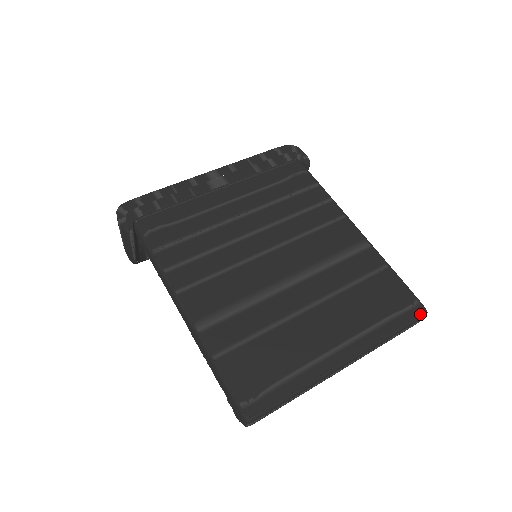
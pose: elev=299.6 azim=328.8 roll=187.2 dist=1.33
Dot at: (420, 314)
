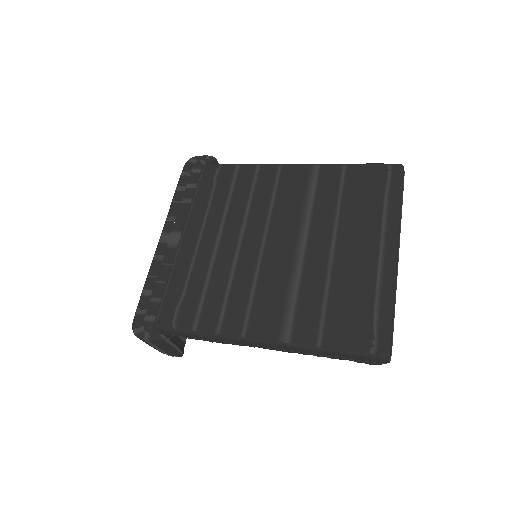
Dot at: (400, 171)
